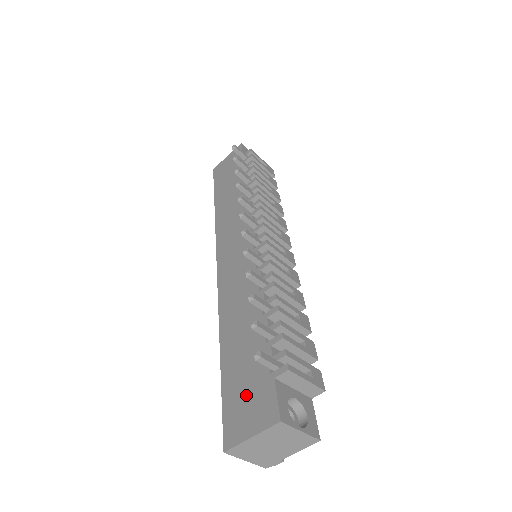
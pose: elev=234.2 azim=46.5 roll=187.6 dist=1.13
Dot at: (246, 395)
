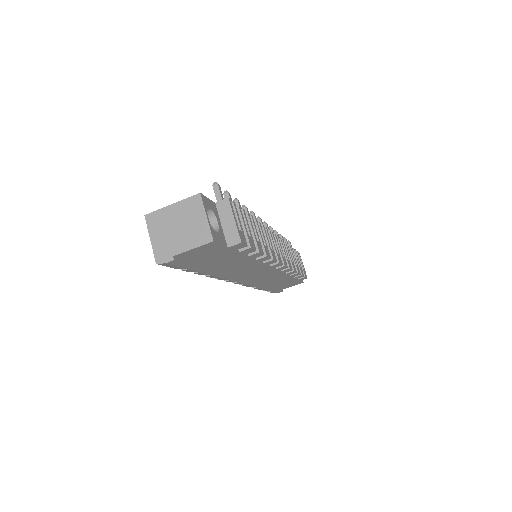
Dot at: occluded
